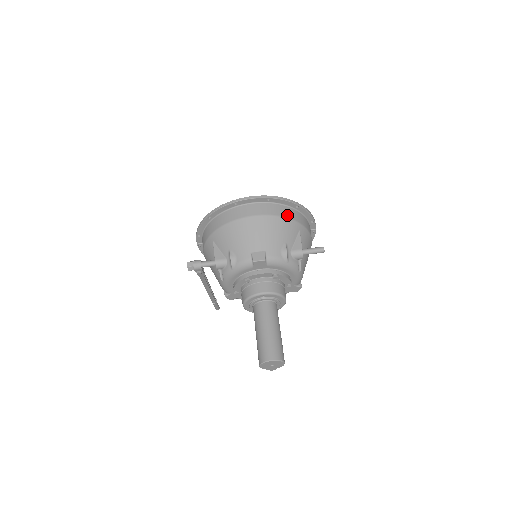
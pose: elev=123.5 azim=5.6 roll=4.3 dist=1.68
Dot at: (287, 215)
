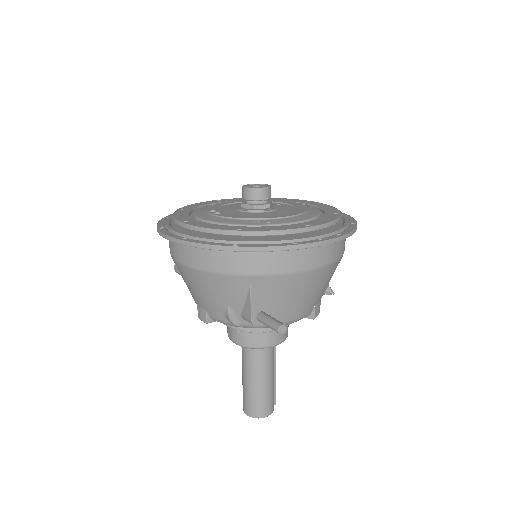
Dot at: (218, 267)
